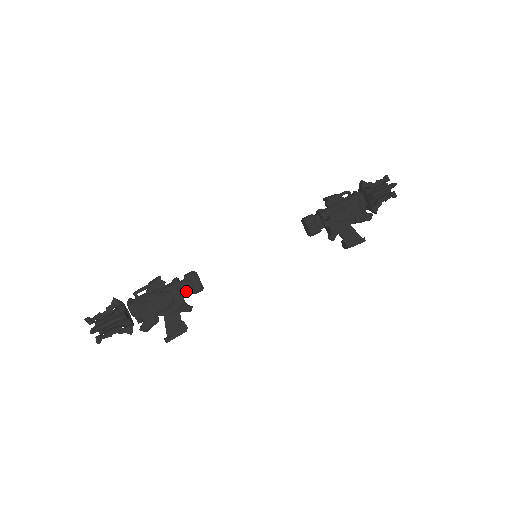
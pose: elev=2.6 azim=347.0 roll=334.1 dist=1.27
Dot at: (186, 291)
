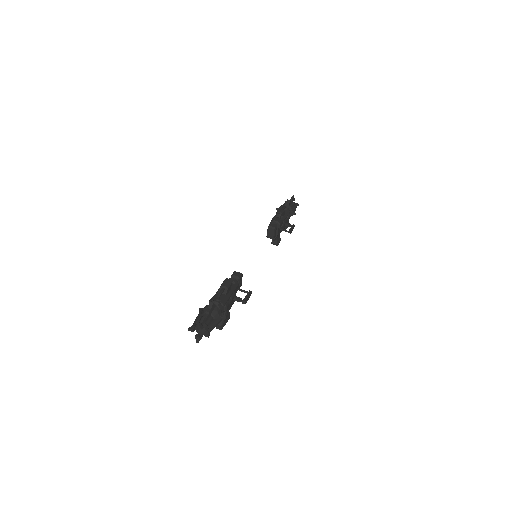
Dot at: occluded
